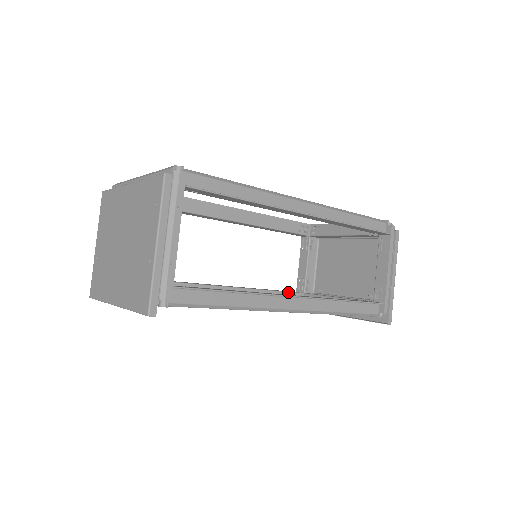
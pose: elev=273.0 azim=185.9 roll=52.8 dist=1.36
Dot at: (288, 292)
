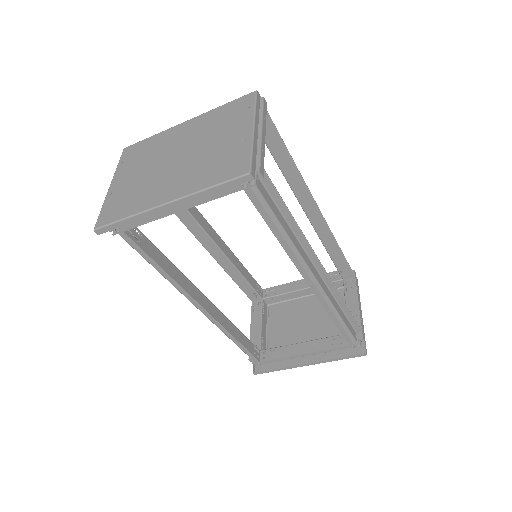
Dot at: occluded
